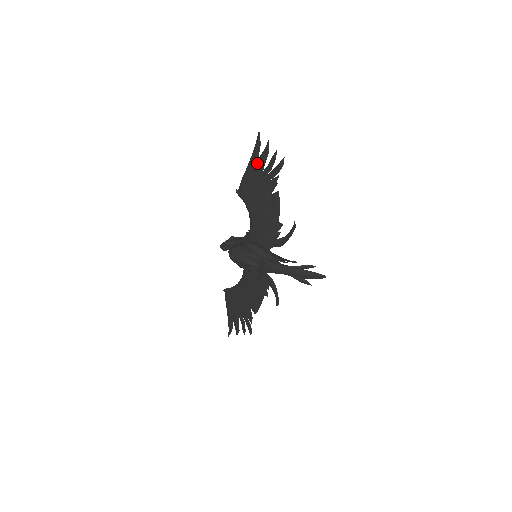
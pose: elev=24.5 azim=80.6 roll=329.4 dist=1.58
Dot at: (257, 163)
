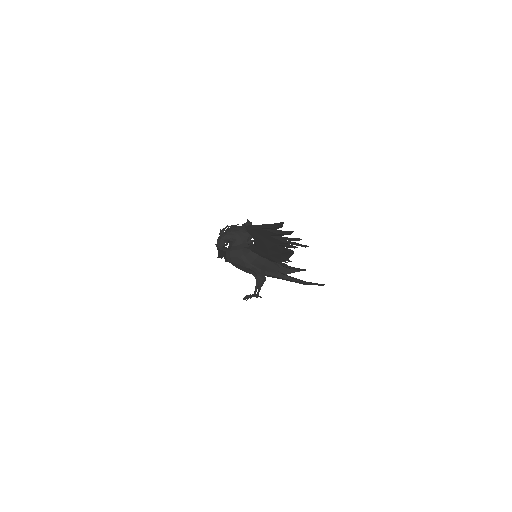
Dot at: (274, 231)
